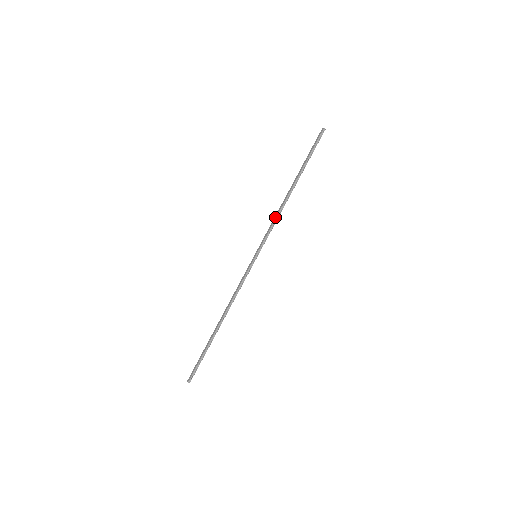
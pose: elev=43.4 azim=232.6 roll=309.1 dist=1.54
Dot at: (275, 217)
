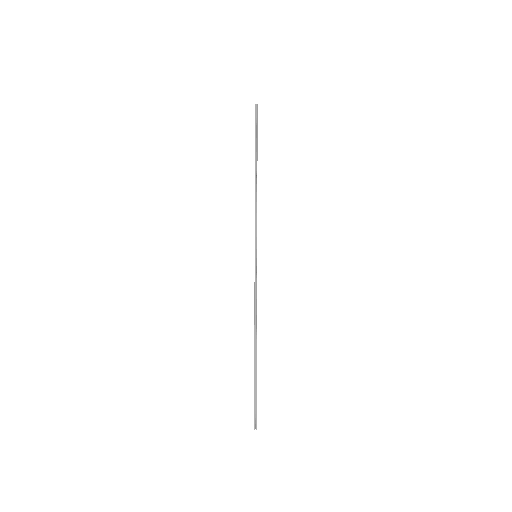
Dot at: occluded
